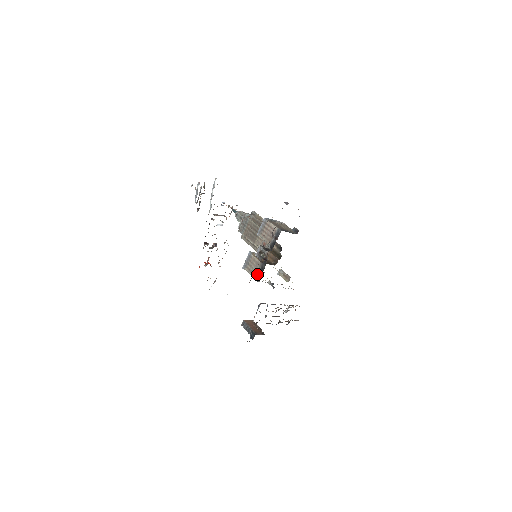
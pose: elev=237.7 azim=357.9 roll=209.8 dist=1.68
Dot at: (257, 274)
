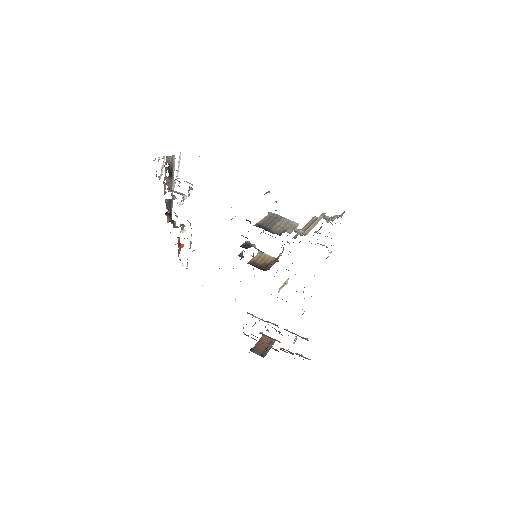
Dot at: occluded
